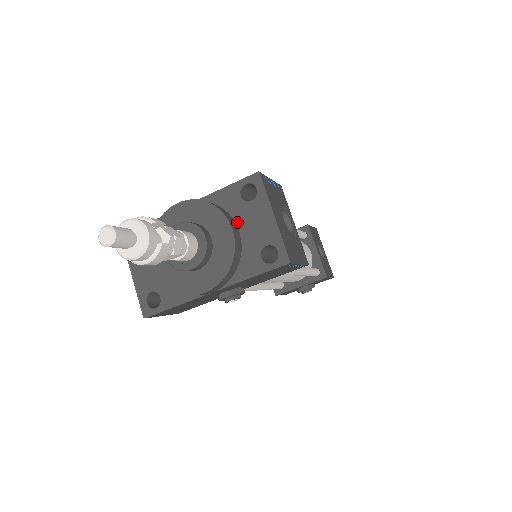
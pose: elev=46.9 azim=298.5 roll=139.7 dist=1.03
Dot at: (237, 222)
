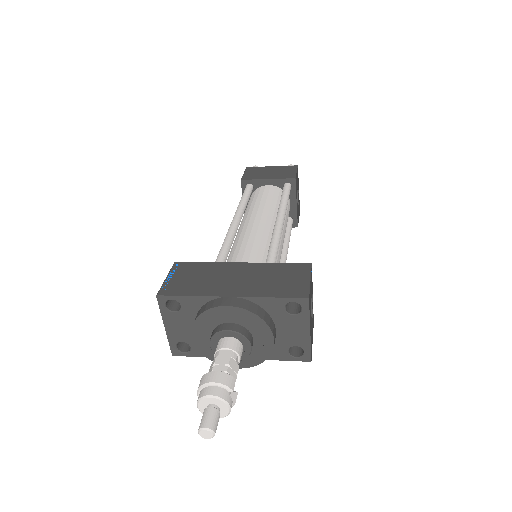
Dot at: (276, 324)
